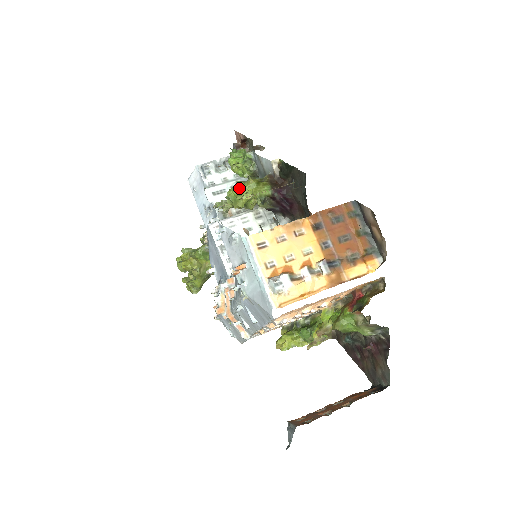
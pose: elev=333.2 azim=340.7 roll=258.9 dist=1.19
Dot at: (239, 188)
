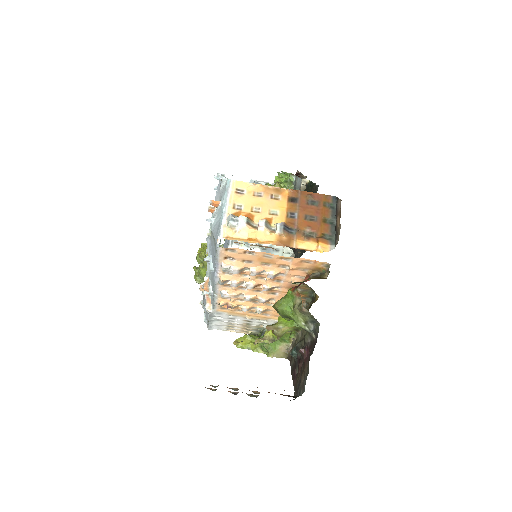
Dot at: occluded
